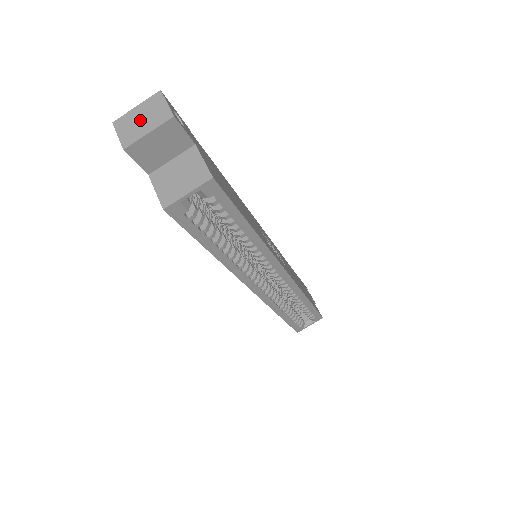
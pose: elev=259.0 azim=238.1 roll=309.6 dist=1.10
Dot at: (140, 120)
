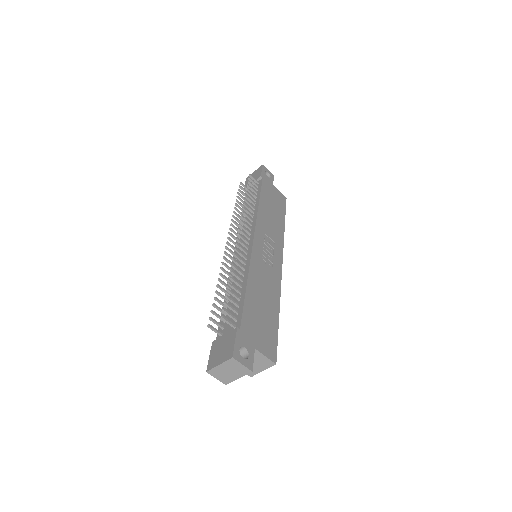
Dot at: (228, 372)
